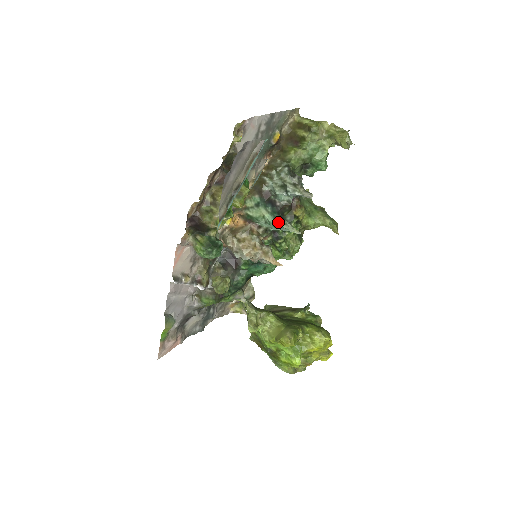
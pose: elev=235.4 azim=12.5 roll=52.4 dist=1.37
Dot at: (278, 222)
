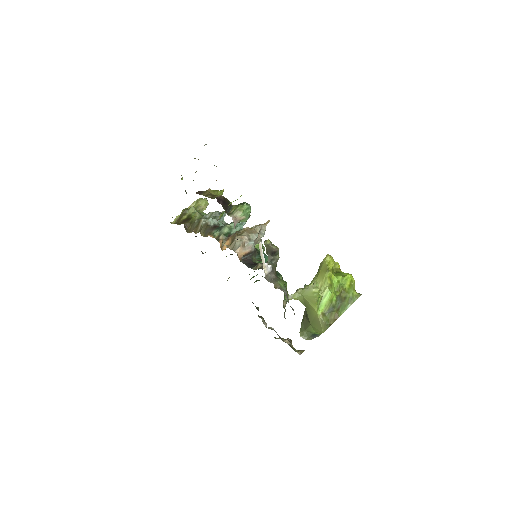
Dot at: occluded
